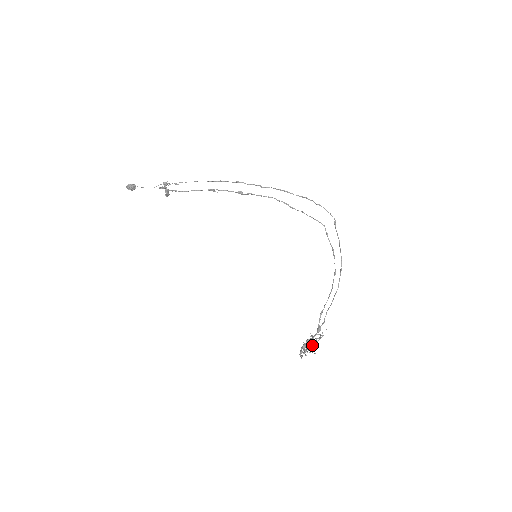
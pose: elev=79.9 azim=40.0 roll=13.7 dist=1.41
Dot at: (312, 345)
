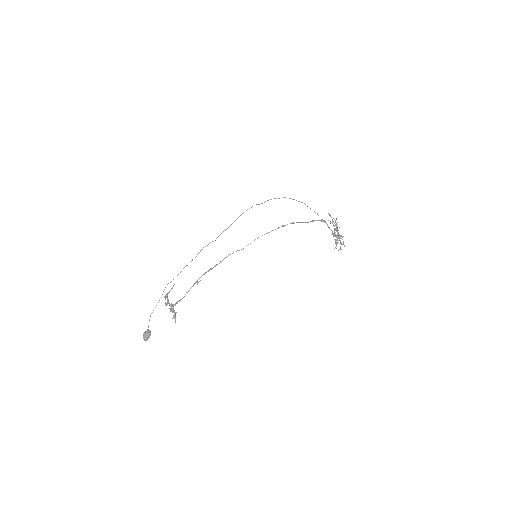
Dot at: (329, 214)
